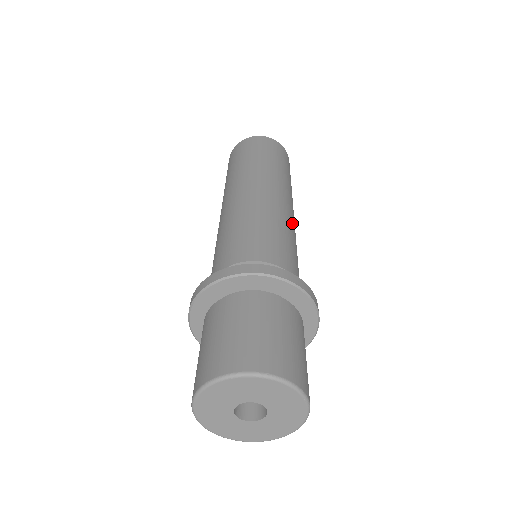
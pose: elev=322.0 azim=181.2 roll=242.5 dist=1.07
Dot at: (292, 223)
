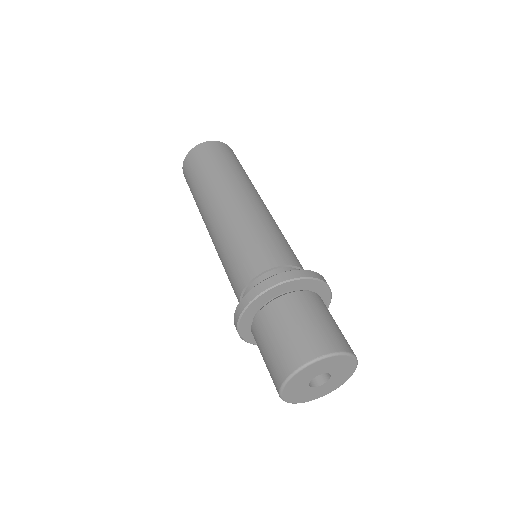
Dot at: (268, 215)
